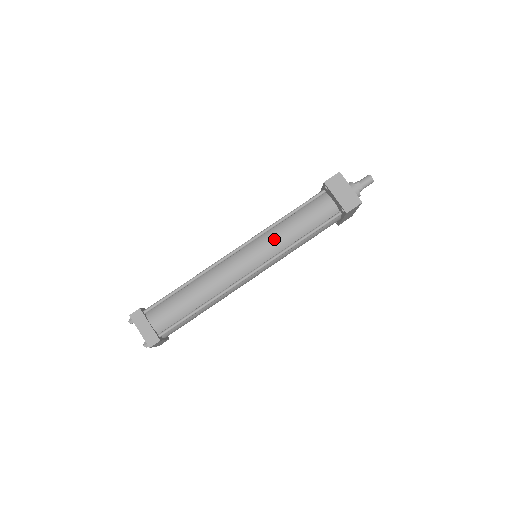
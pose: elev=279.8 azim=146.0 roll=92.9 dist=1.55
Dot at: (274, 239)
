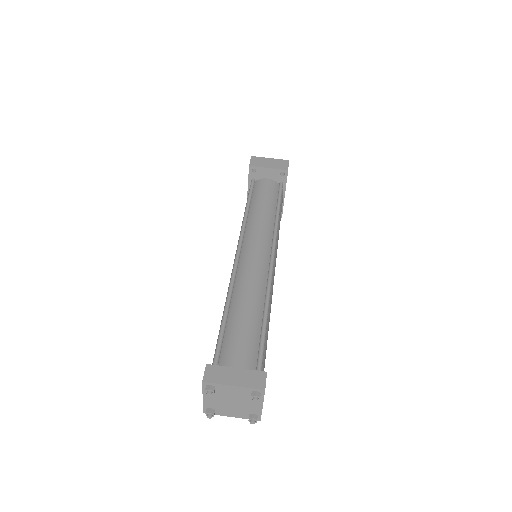
Dot at: (258, 223)
